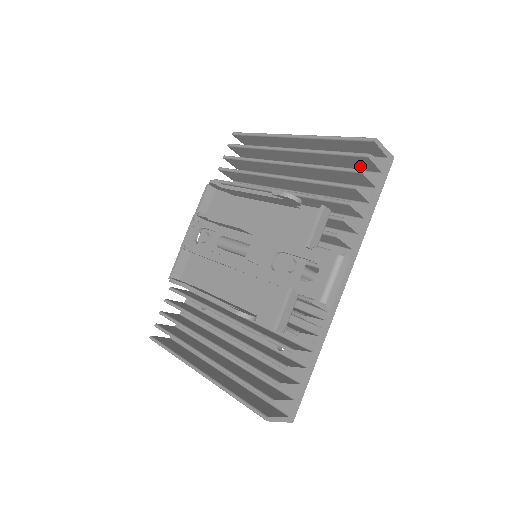
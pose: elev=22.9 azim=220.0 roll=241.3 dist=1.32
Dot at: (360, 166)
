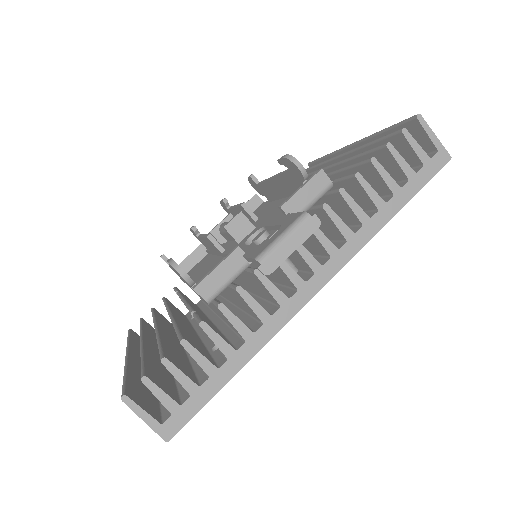
Dot at: occluded
